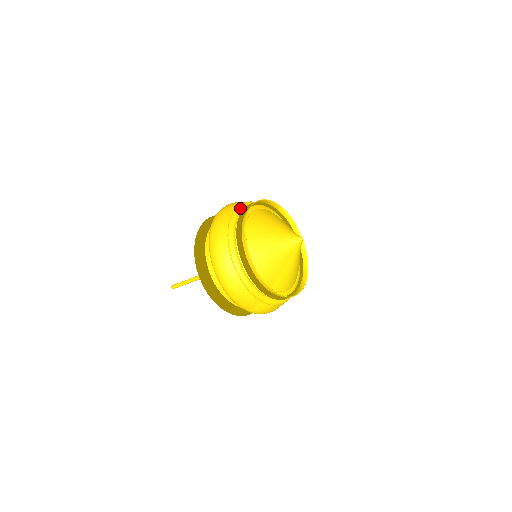
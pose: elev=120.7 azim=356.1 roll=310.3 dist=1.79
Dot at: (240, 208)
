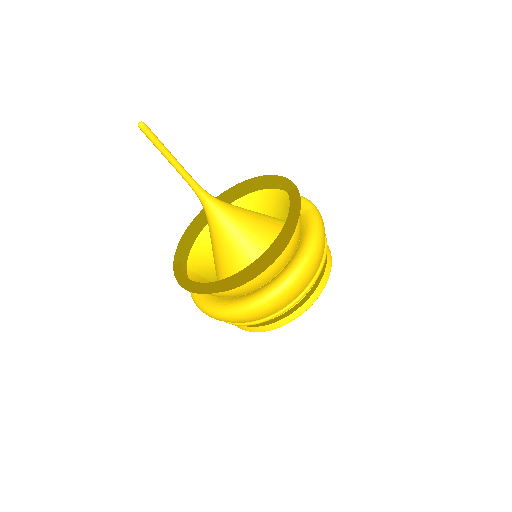
Dot at: occluded
